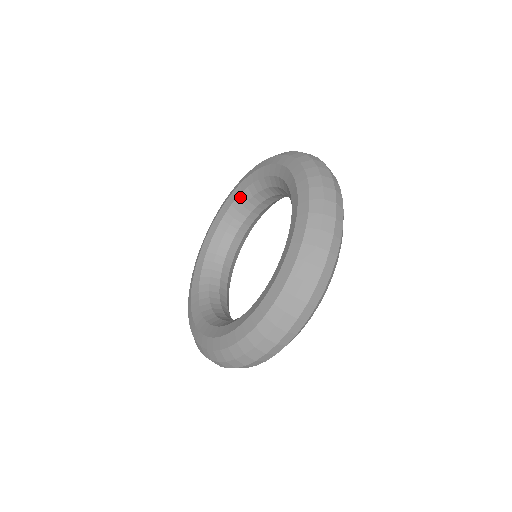
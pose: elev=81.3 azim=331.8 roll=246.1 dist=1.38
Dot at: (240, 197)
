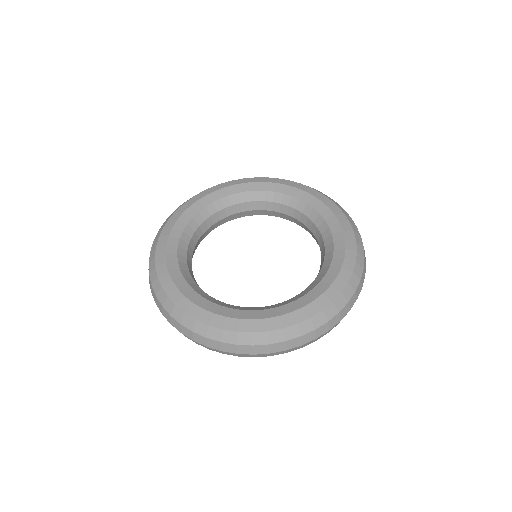
Dot at: (294, 199)
